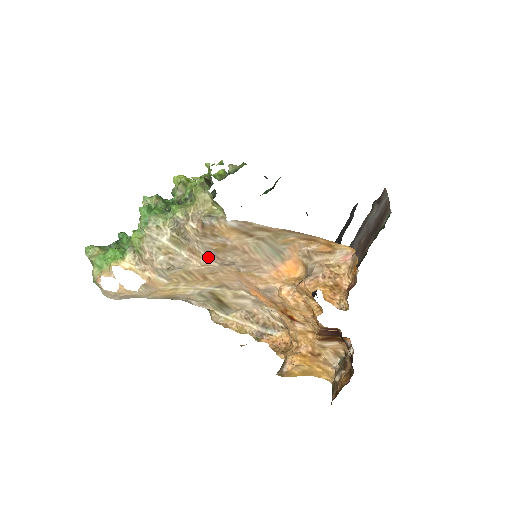
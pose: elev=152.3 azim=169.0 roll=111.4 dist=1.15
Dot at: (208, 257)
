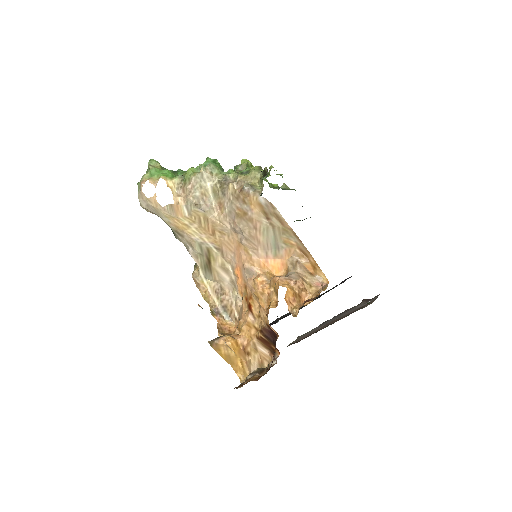
Dot at: (228, 217)
